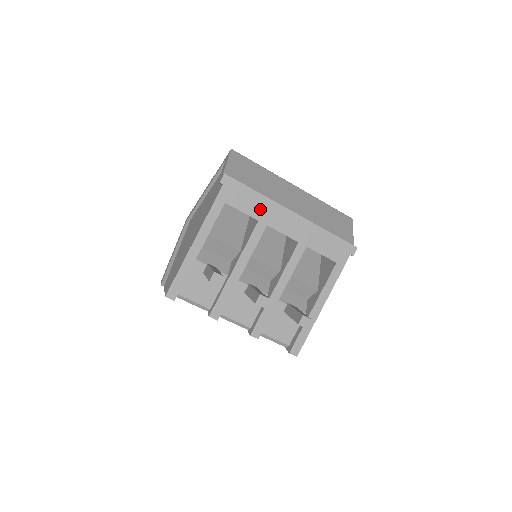
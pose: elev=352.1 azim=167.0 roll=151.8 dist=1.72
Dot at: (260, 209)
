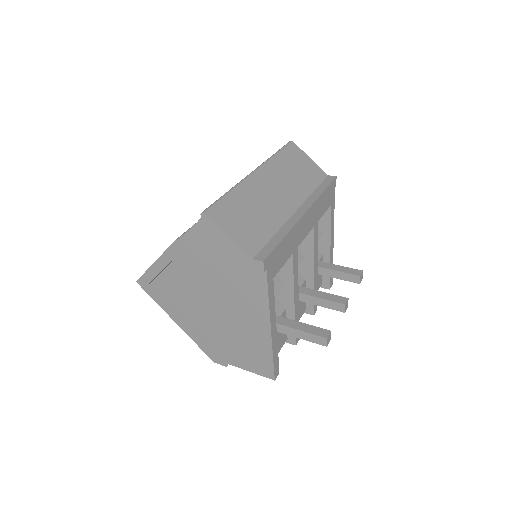
Dot at: (290, 245)
